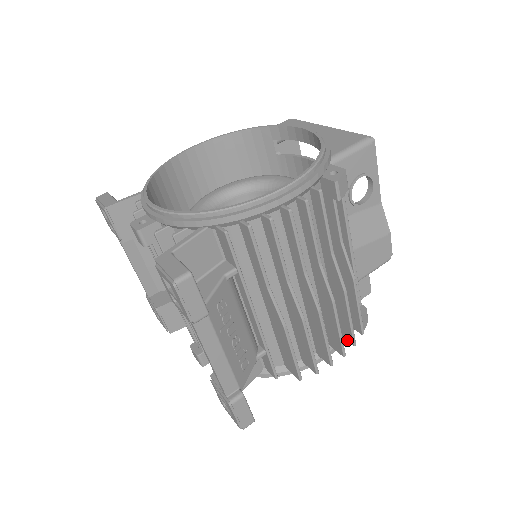
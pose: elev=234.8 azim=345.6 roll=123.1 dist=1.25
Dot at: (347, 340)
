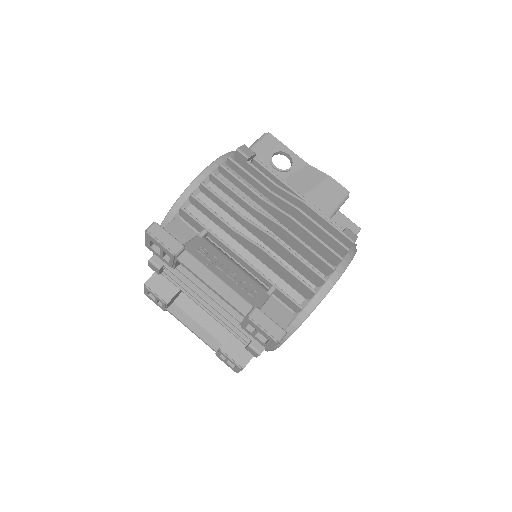
Dot at: (343, 253)
